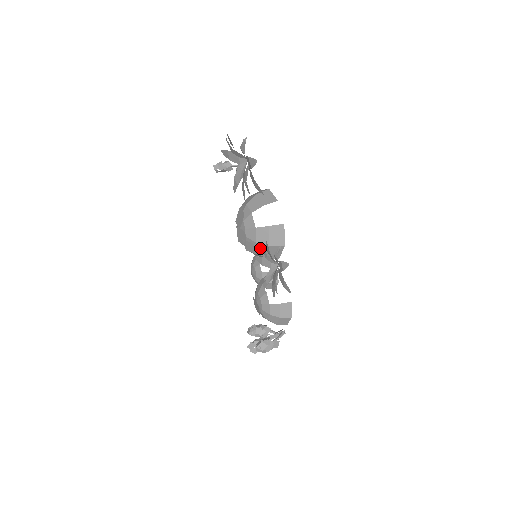
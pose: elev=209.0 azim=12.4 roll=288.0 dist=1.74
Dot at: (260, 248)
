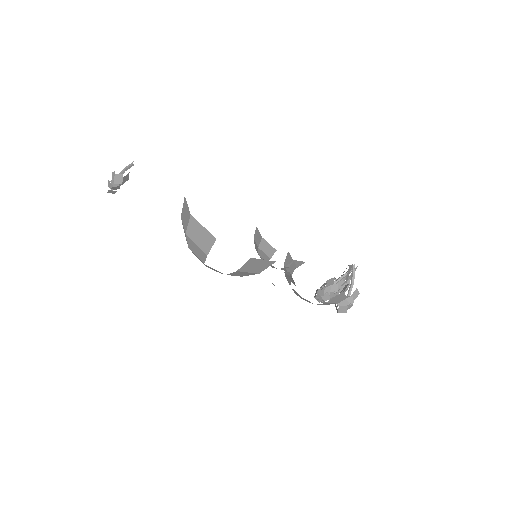
Dot at: occluded
